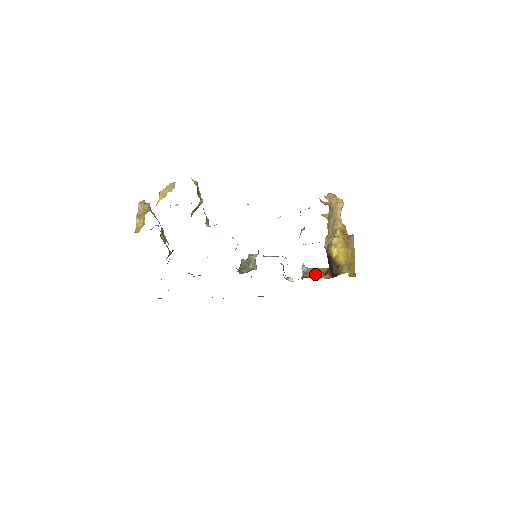
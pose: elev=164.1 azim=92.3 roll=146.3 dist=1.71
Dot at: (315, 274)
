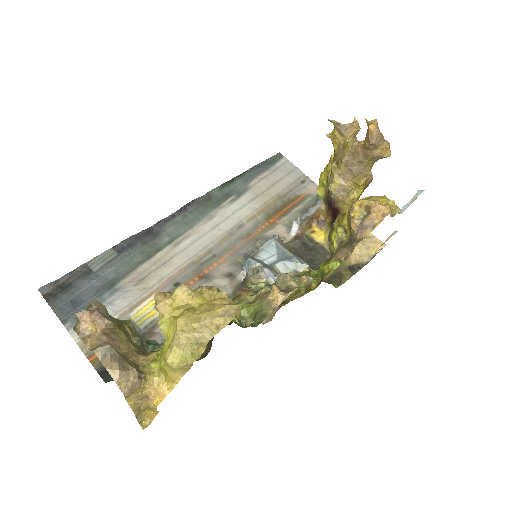
Dot at: (309, 224)
